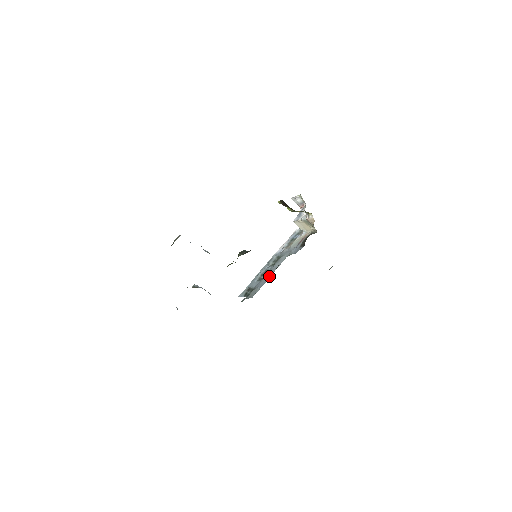
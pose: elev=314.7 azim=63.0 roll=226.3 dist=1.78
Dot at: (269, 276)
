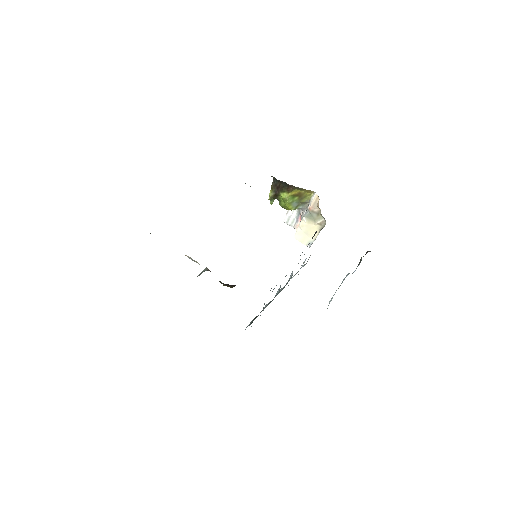
Dot at: occluded
